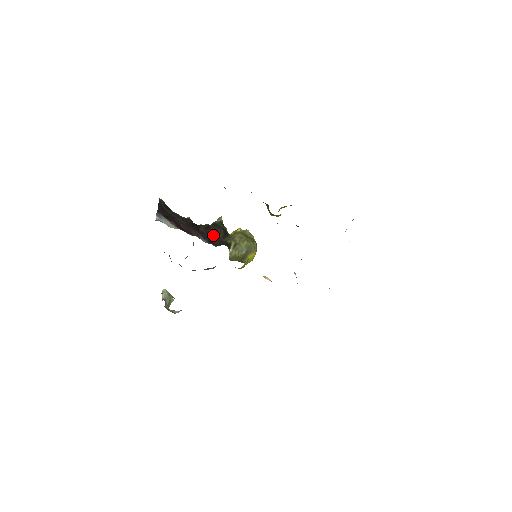
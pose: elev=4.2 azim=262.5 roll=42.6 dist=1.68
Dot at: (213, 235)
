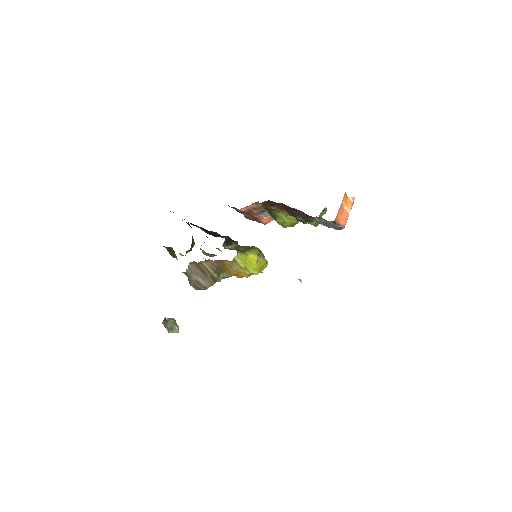
Dot at: (218, 236)
